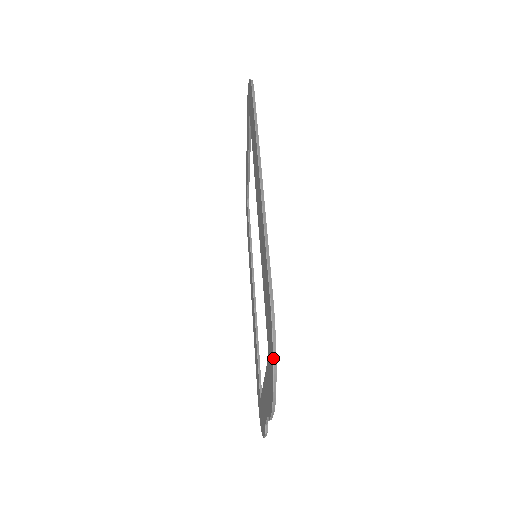
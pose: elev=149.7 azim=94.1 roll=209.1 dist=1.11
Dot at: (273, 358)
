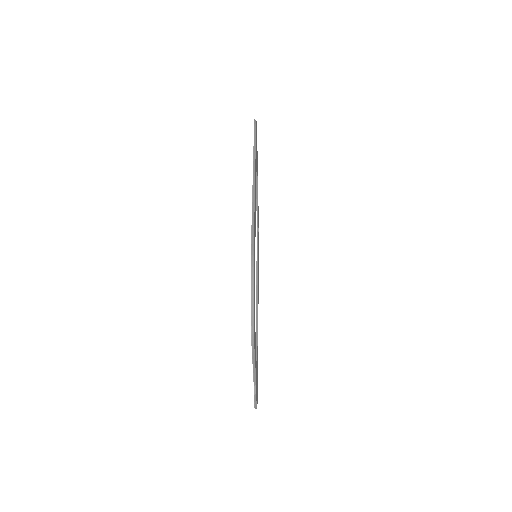
Dot at: (251, 290)
